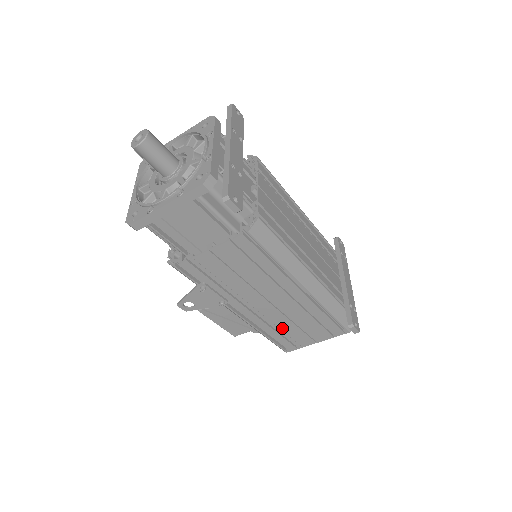
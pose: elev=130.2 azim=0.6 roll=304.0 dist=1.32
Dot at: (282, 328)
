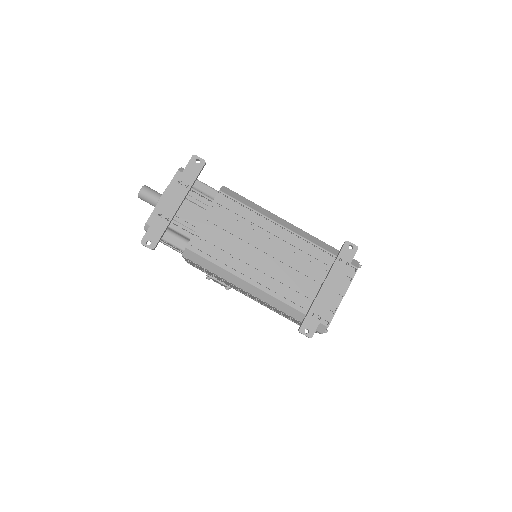
Dot at: (280, 313)
